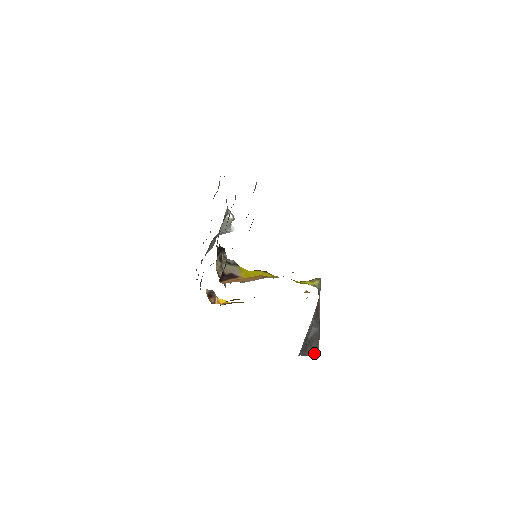
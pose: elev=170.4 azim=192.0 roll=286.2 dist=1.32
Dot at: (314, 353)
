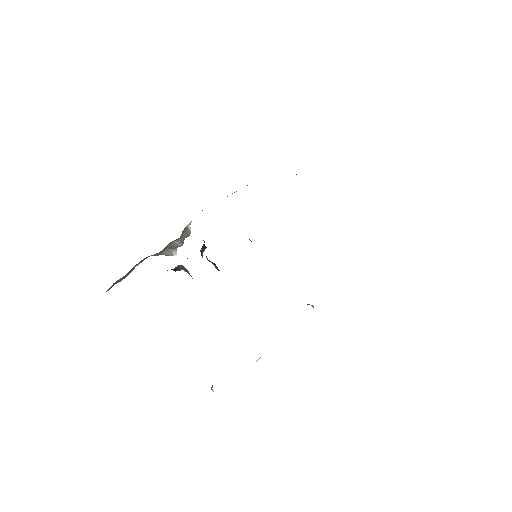
Dot at: occluded
